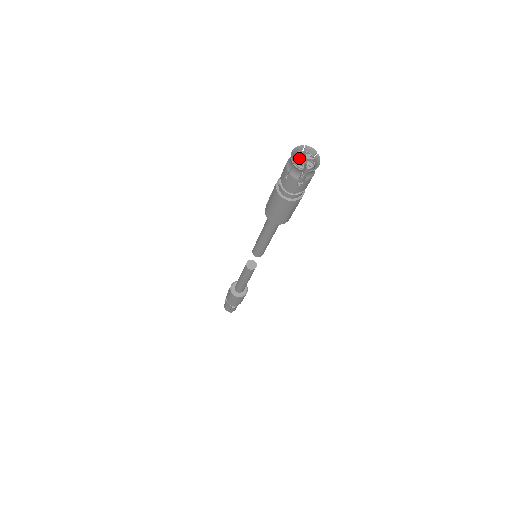
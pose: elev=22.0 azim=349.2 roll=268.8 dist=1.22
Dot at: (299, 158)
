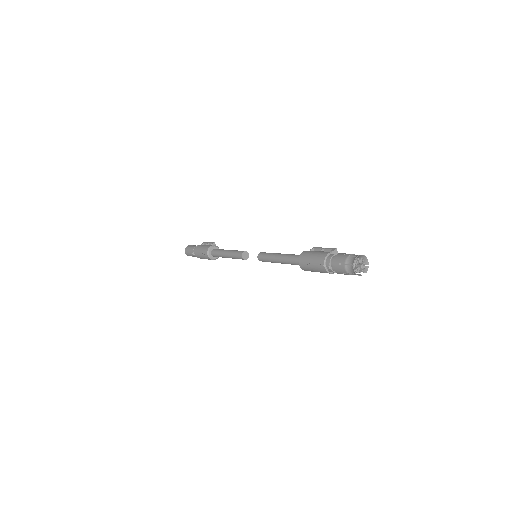
Dot at: (356, 266)
